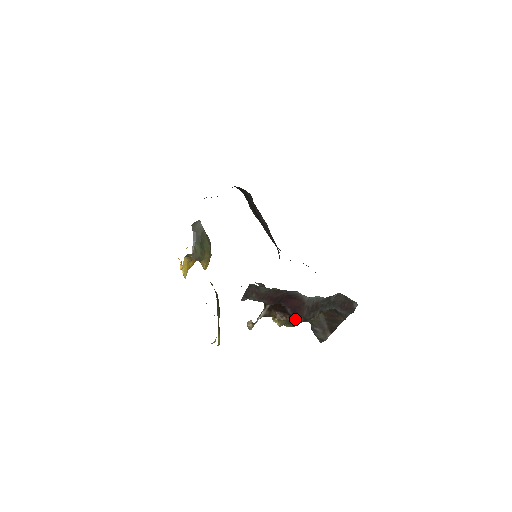
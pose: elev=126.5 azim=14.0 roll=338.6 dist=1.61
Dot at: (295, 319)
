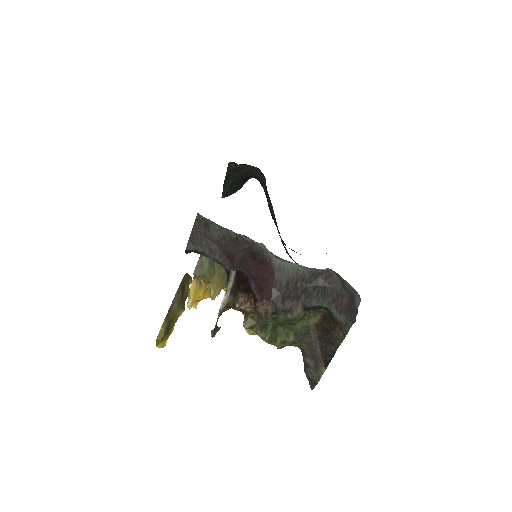
Dot at: (261, 305)
